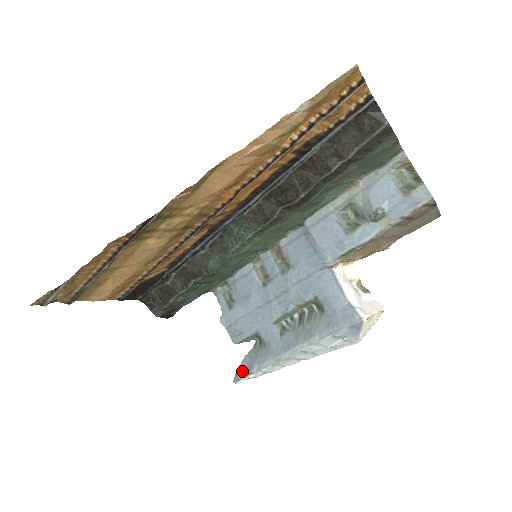
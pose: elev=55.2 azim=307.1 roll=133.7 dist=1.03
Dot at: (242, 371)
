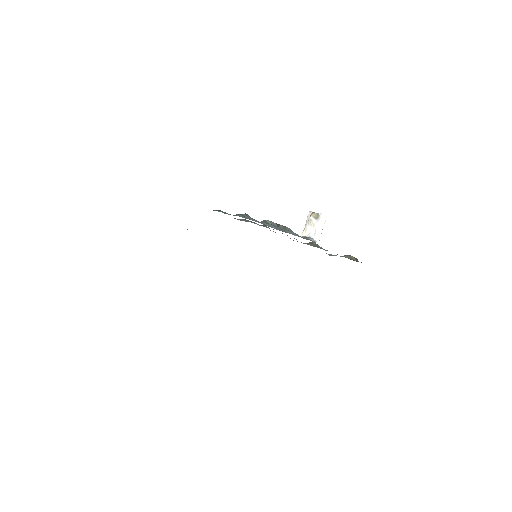
Dot at: occluded
